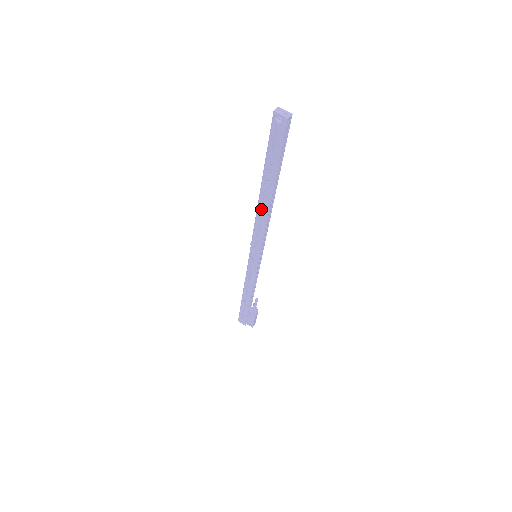
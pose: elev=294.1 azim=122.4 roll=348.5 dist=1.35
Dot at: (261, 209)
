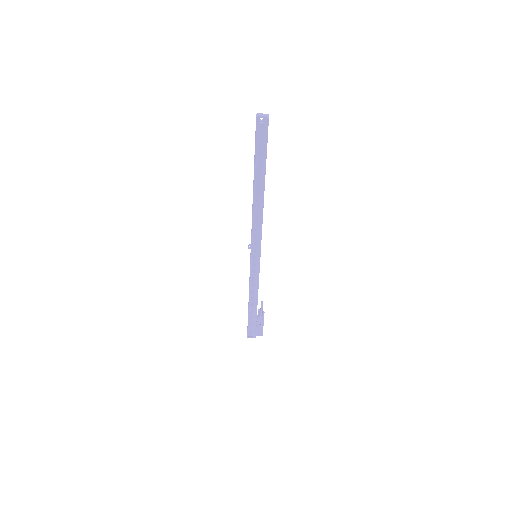
Dot at: (256, 206)
